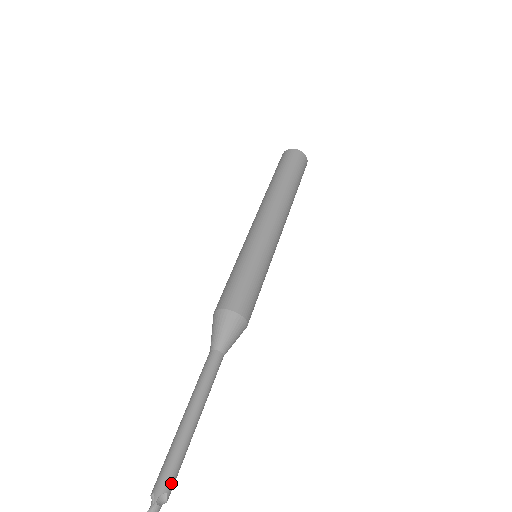
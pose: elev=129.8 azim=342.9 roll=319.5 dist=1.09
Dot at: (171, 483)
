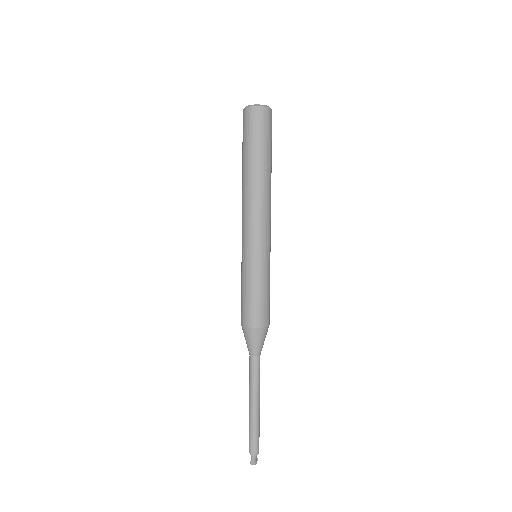
Dot at: (257, 445)
